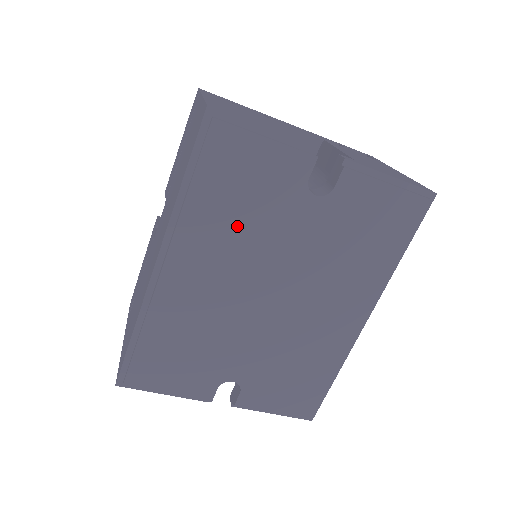
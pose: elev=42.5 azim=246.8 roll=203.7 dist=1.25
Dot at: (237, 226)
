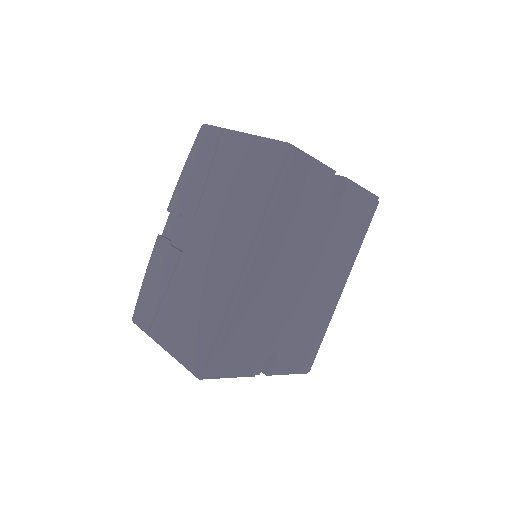
Dot at: (295, 229)
